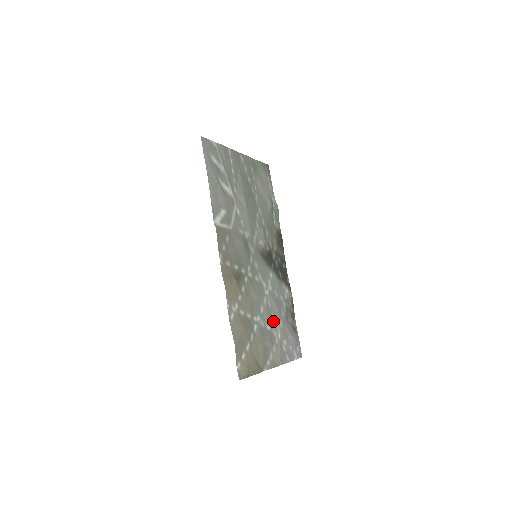
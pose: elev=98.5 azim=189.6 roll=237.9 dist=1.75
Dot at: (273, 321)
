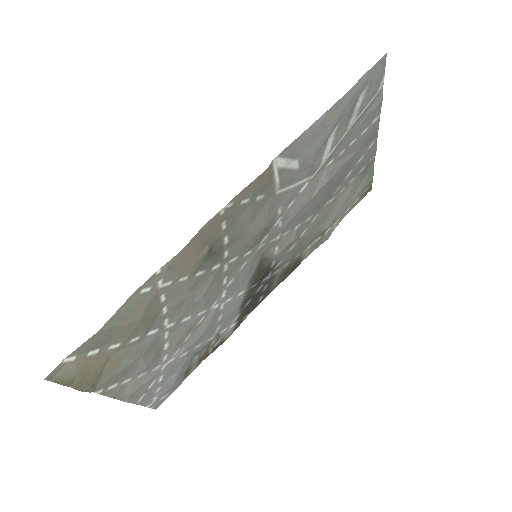
Dot at: (180, 344)
